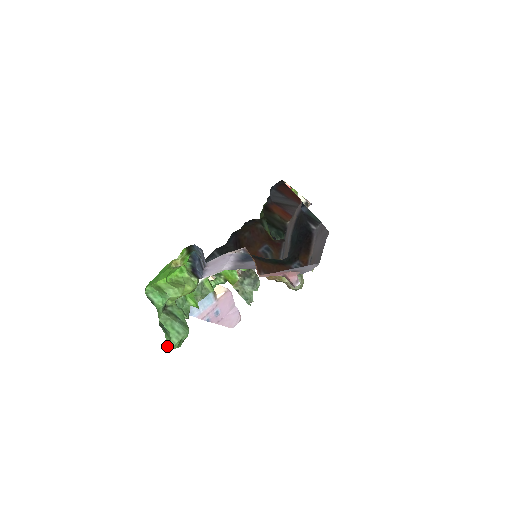
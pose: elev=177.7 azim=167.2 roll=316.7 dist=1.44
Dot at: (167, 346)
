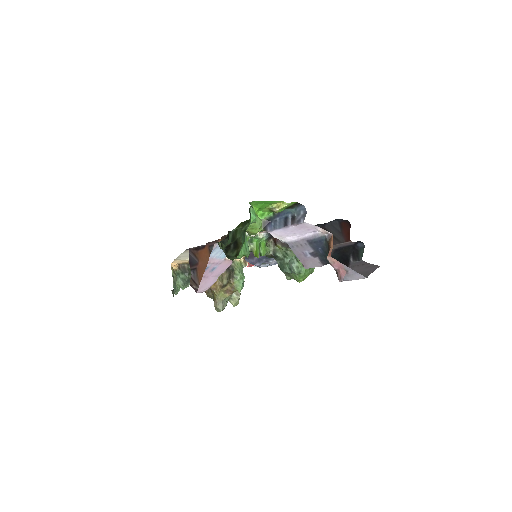
Dot at: (240, 250)
